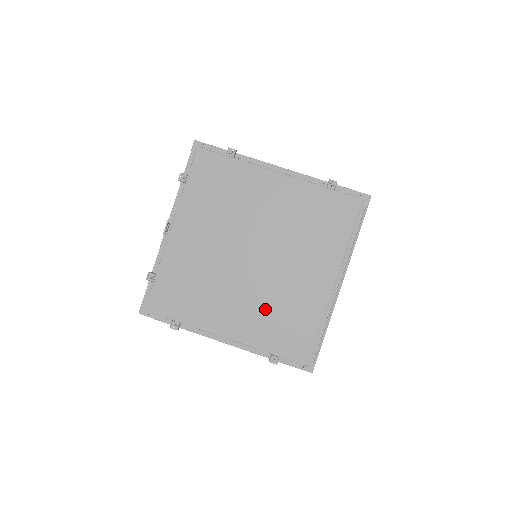
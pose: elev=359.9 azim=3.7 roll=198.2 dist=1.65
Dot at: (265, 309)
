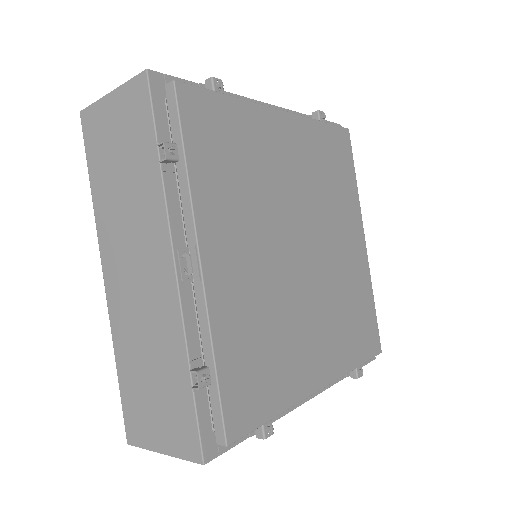
Dot at: (337, 314)
